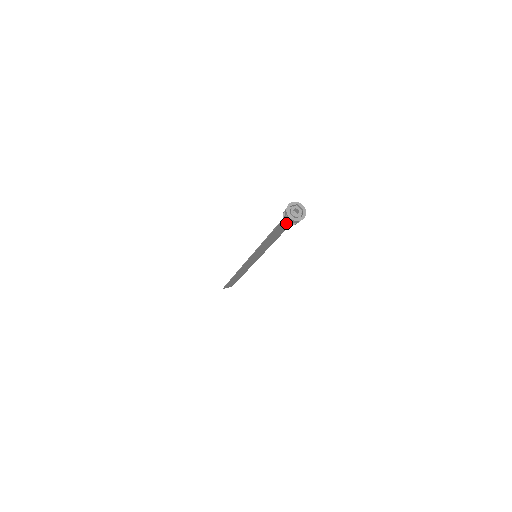
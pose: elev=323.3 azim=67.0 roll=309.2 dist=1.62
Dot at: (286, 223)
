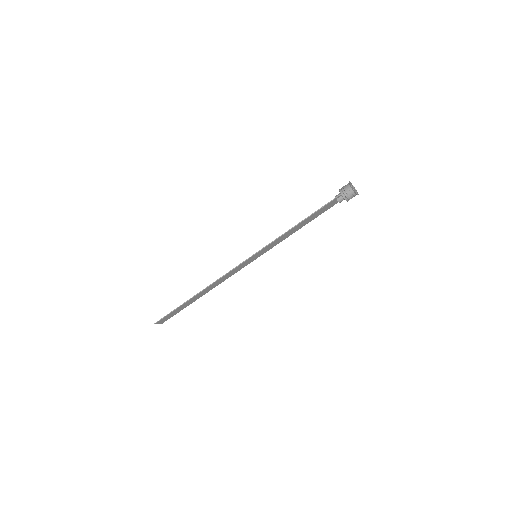
Dot at: (343, 197)
